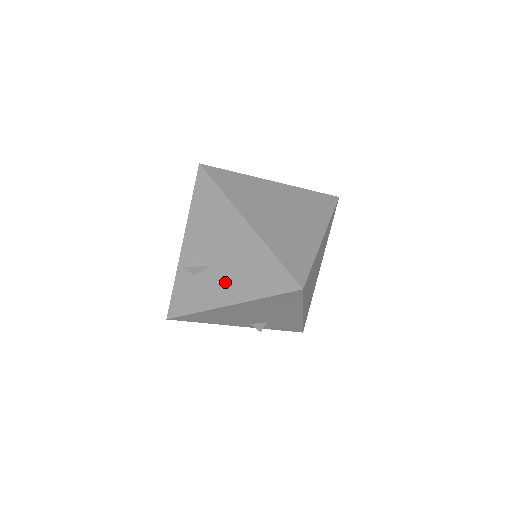
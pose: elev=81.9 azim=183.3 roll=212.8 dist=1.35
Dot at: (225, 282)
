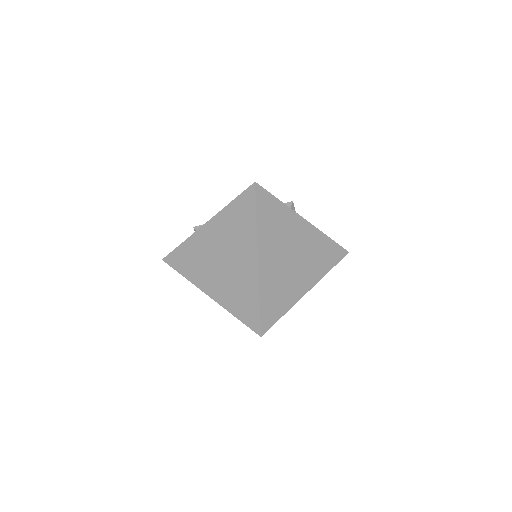
Dot at: occluded
